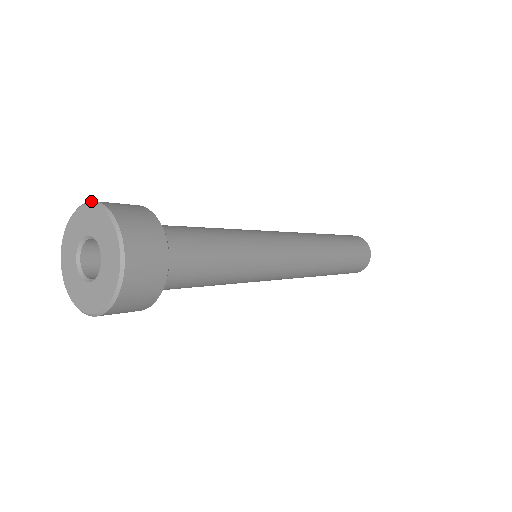
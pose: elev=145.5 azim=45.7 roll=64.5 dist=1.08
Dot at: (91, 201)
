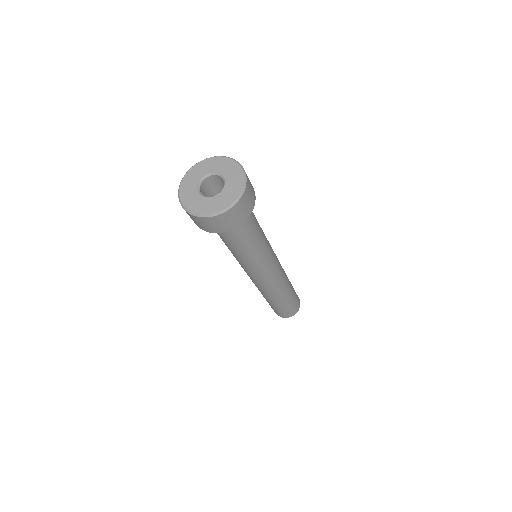
Dot at: occluded
